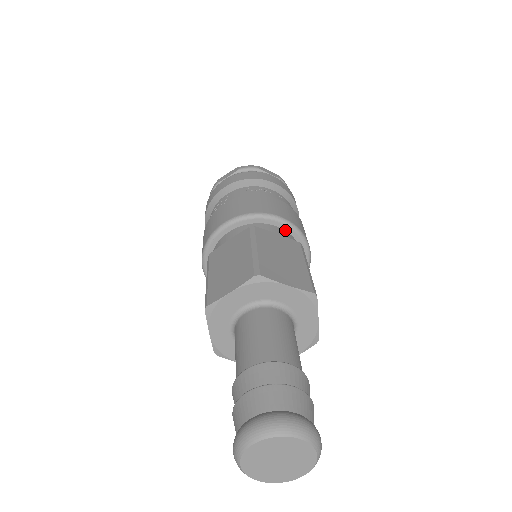
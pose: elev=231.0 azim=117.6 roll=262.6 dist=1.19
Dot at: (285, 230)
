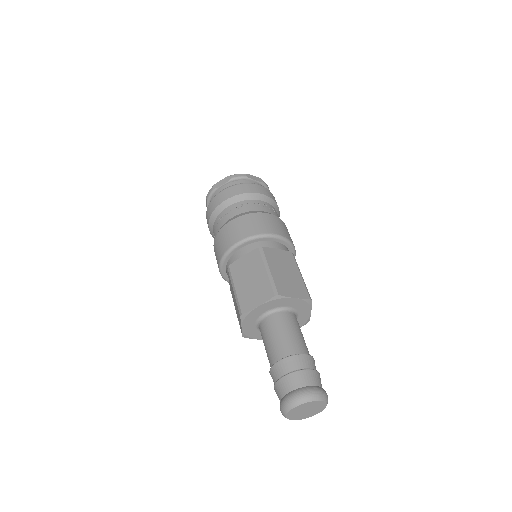
Dot at: (247, 245)
